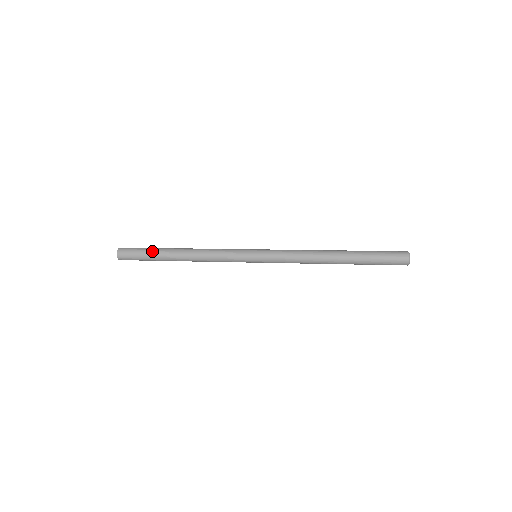
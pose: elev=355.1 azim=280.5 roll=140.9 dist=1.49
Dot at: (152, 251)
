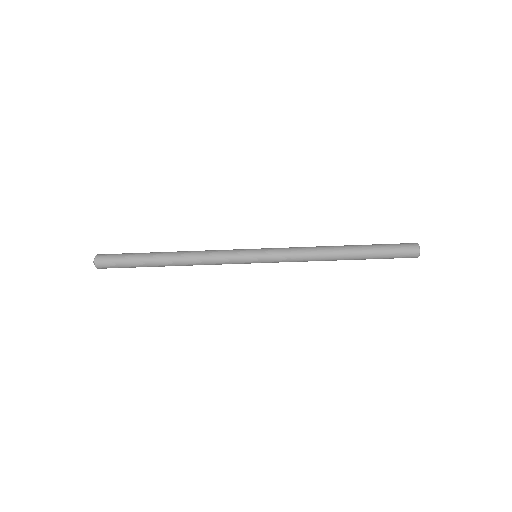
Dot at: occluded
